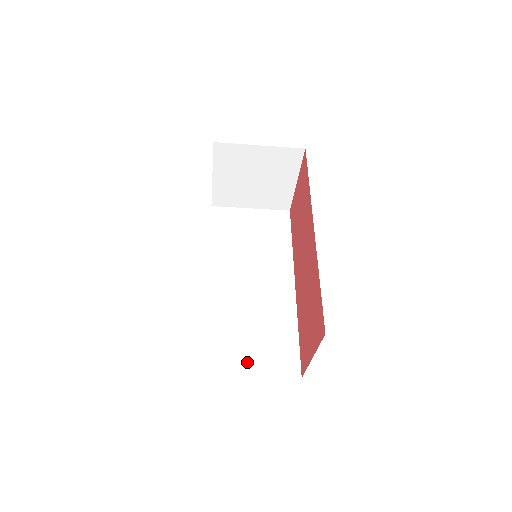
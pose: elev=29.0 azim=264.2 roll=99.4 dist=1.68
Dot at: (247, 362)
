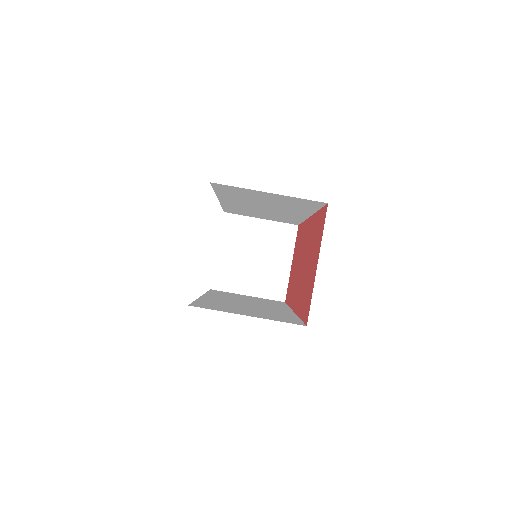
Dot at: (242, 312)
